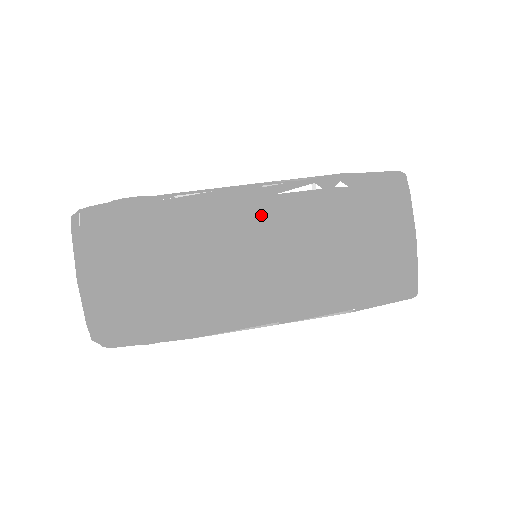
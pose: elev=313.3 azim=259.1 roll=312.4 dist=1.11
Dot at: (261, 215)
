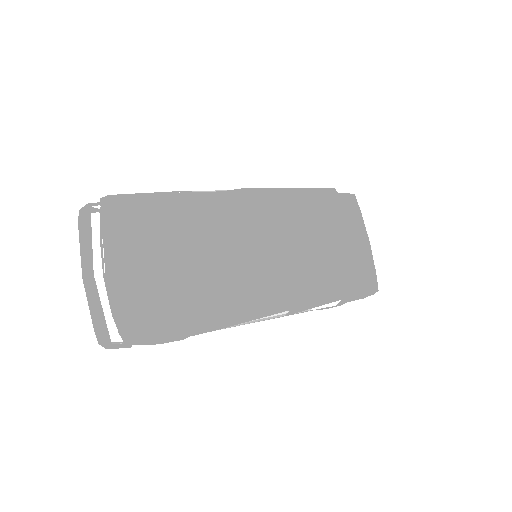
Dot at: (283, 201)
